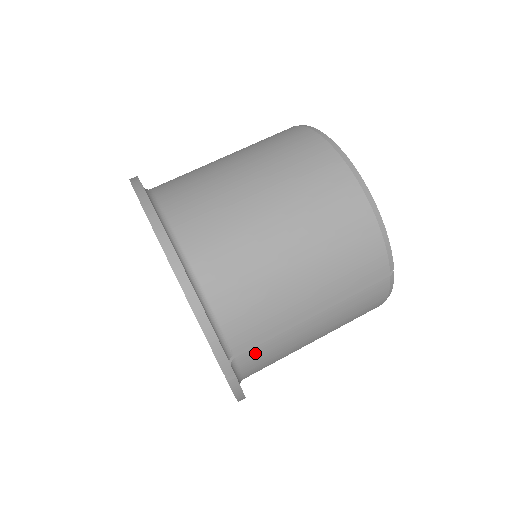
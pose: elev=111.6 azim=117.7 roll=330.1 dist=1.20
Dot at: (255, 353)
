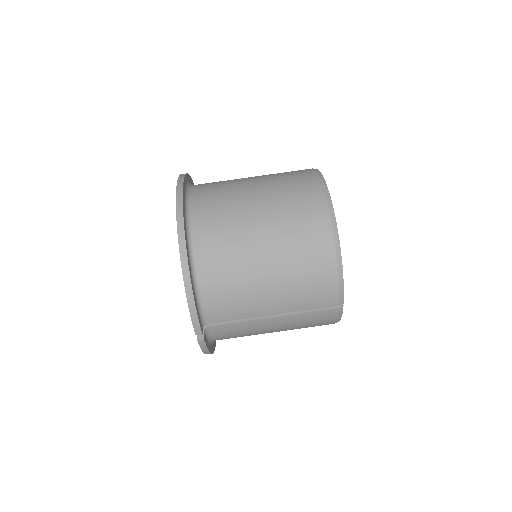
Dot at: (224, 327)
